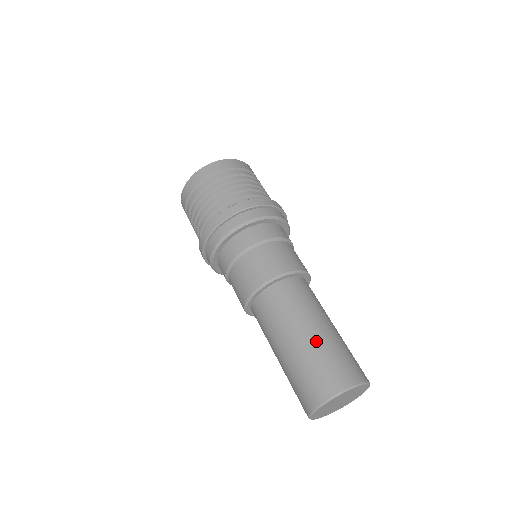
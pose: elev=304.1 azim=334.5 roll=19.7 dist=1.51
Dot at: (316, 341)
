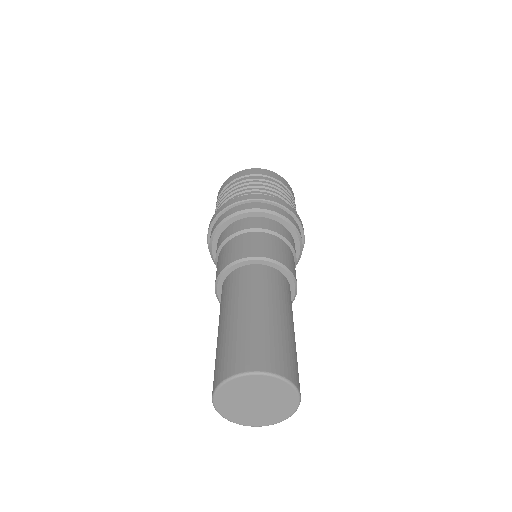
Dot at: (226, 330)
